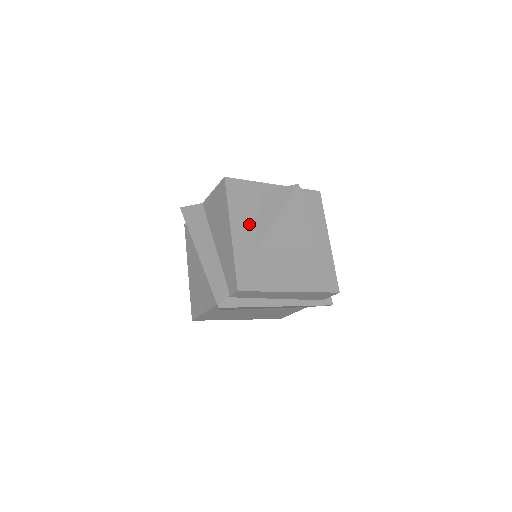
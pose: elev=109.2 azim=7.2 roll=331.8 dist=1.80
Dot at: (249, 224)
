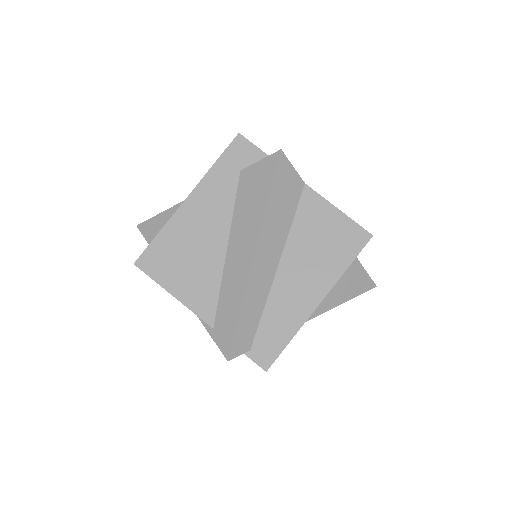
Dot at: occluded
